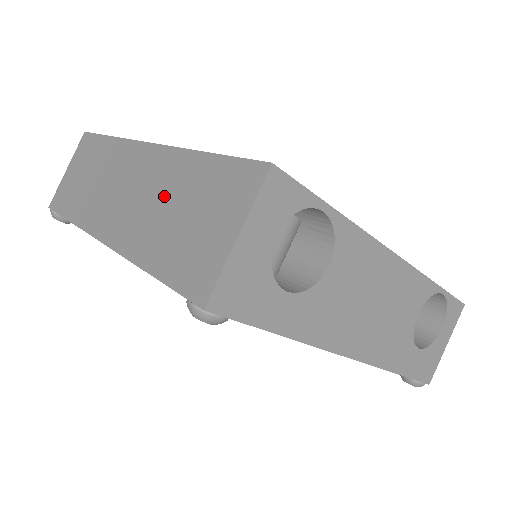
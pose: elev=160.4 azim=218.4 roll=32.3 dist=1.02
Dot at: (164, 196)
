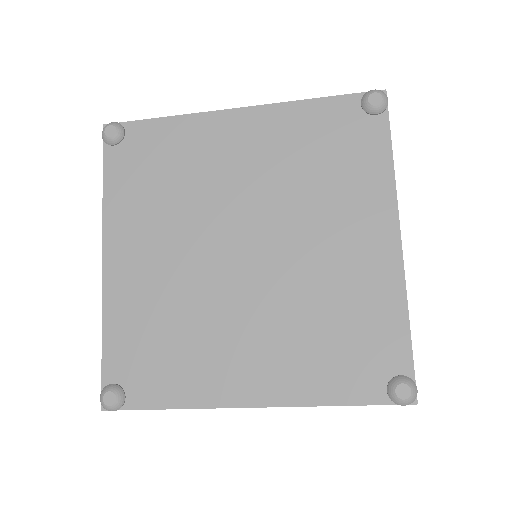
Dot at: occluded
